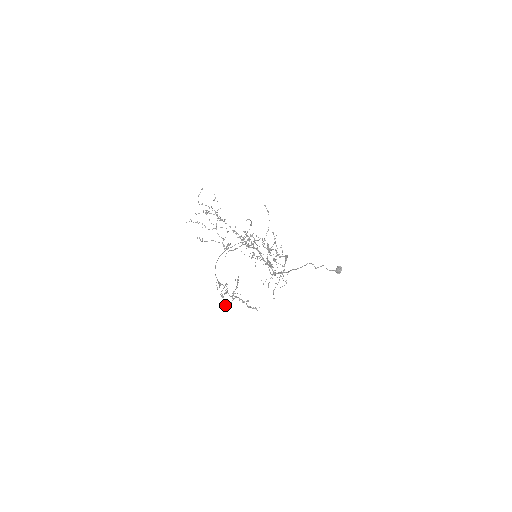
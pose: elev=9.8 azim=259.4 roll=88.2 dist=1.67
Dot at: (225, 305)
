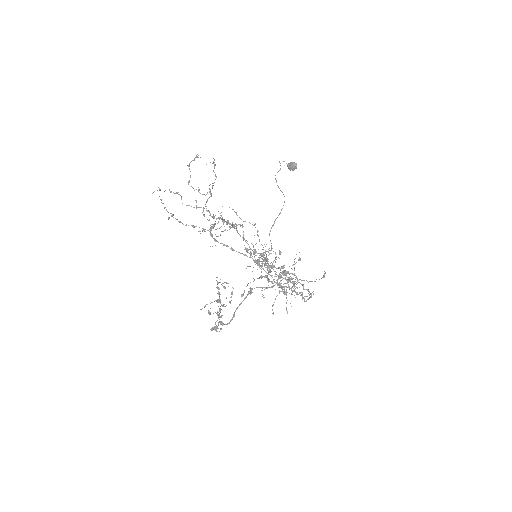
Dot at: occluded
